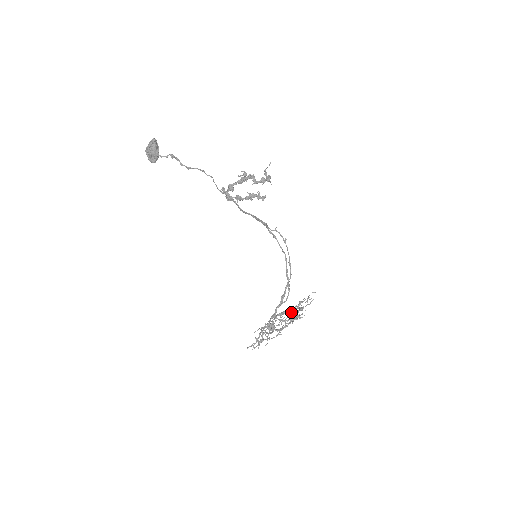
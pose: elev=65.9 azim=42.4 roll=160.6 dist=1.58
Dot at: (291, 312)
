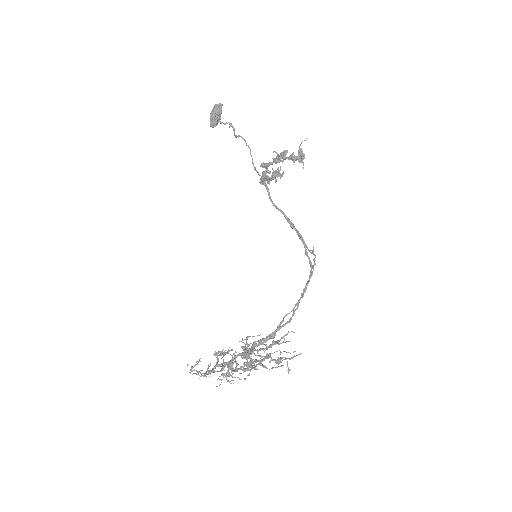
Dot at: occluded
